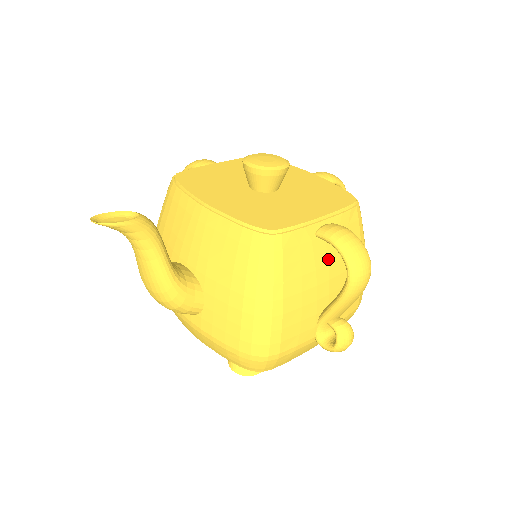
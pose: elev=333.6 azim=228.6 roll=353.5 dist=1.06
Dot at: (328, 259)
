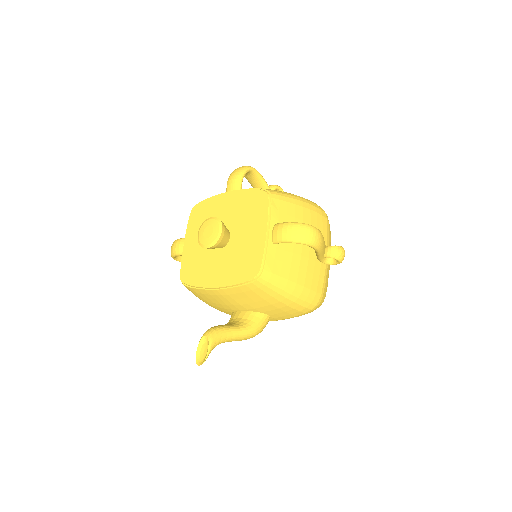
Dot at: occluded
